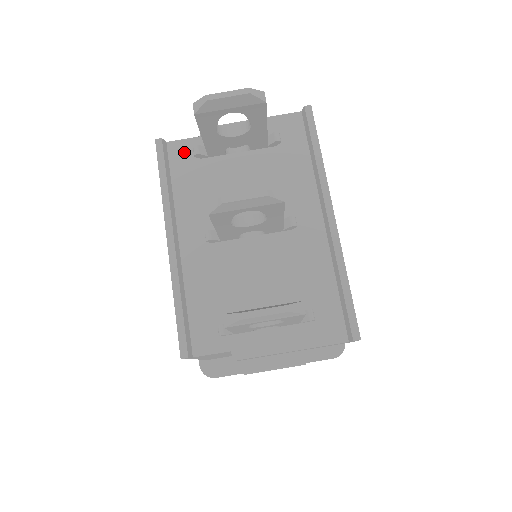
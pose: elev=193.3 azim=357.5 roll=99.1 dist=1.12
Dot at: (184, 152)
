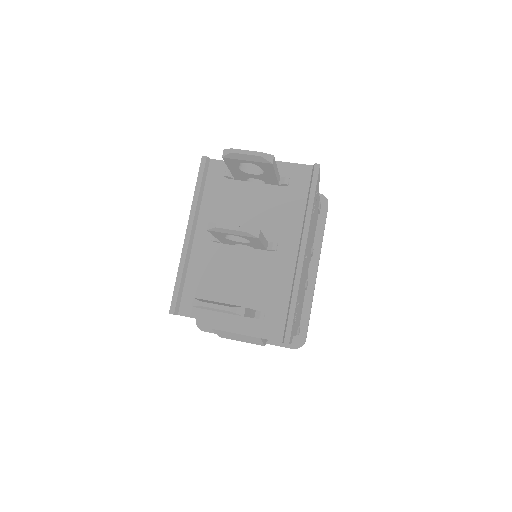
Dot at: (220, 170)
